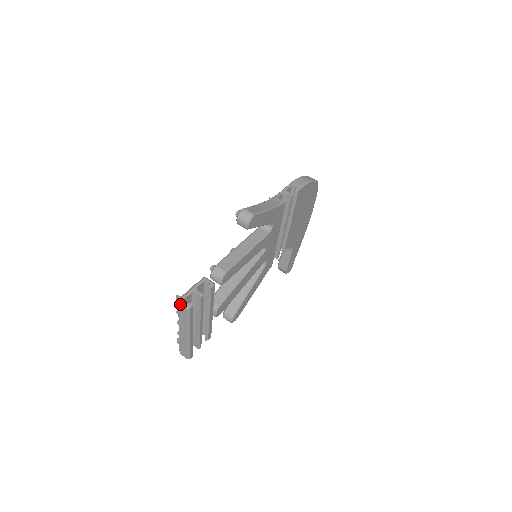
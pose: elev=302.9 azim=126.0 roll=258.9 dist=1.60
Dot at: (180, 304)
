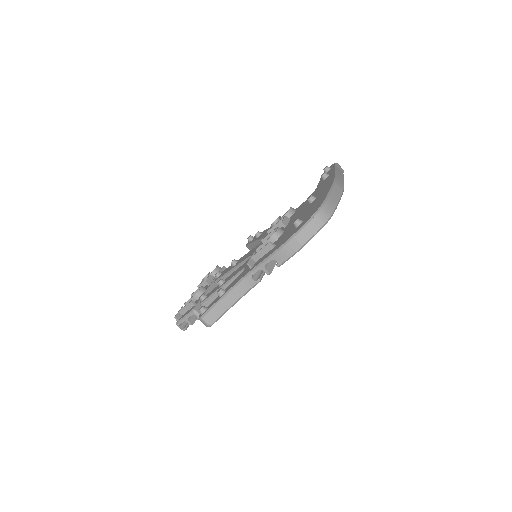
Dot at: (178, 325)
